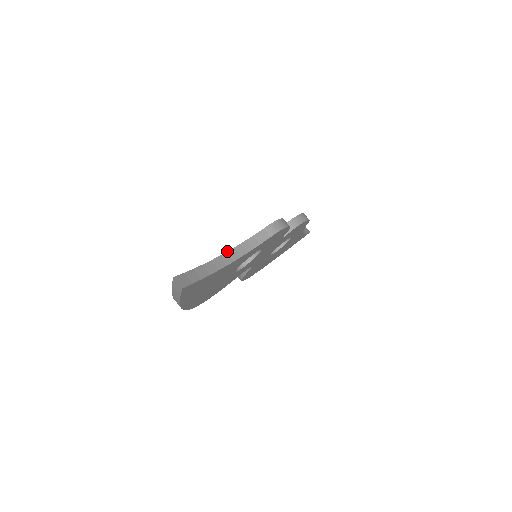
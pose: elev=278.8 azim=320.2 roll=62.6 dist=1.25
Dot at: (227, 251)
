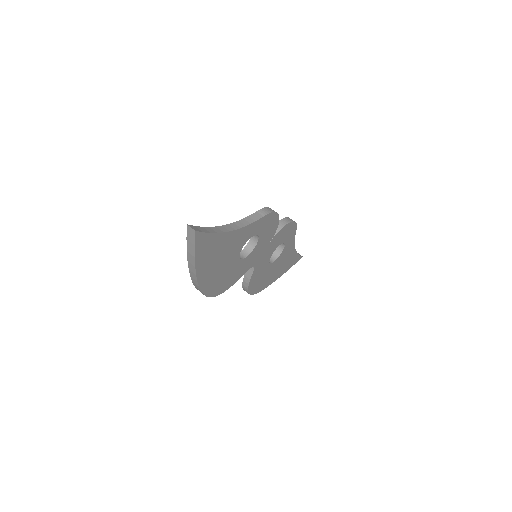
Dot at: (228, 224)
